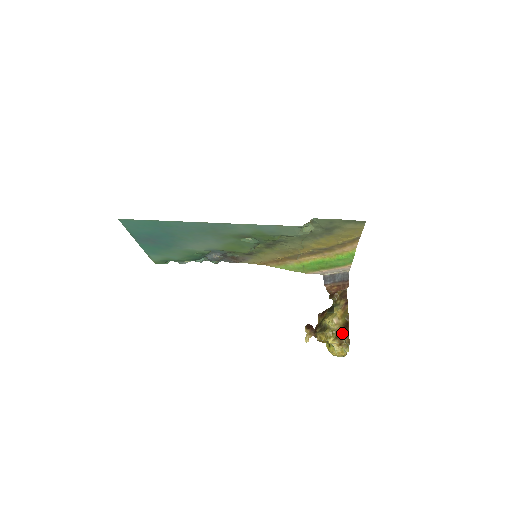
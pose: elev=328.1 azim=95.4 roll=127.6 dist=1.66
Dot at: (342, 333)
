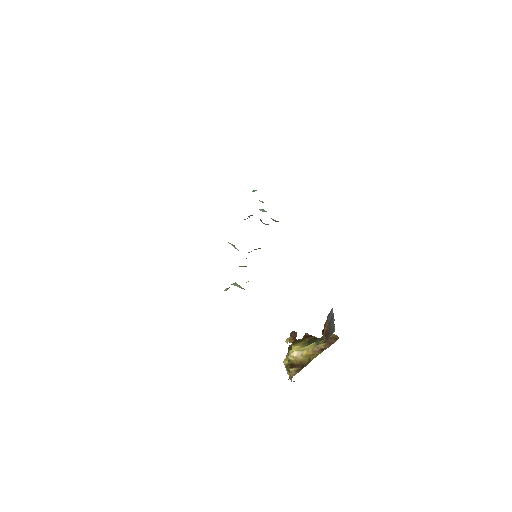
Dot at: (292, 367)
